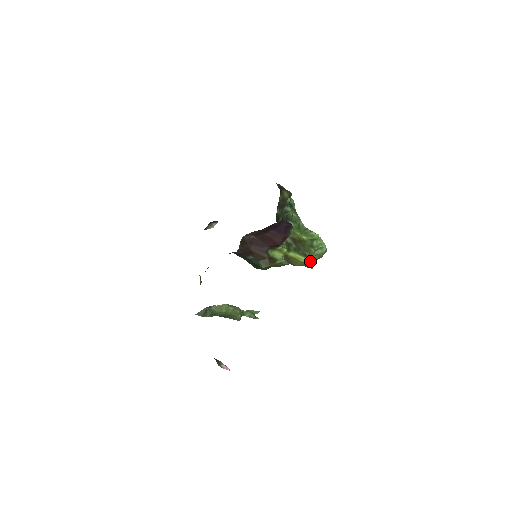
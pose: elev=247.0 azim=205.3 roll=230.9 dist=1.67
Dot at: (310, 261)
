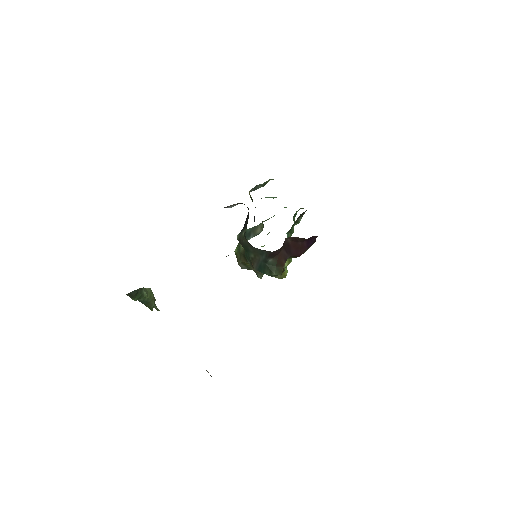
Dot at: occluded
